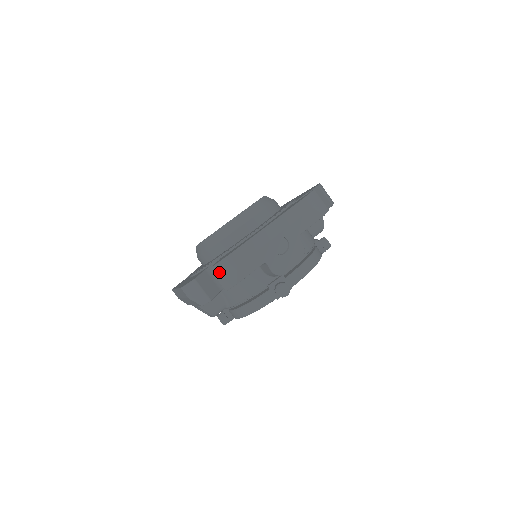
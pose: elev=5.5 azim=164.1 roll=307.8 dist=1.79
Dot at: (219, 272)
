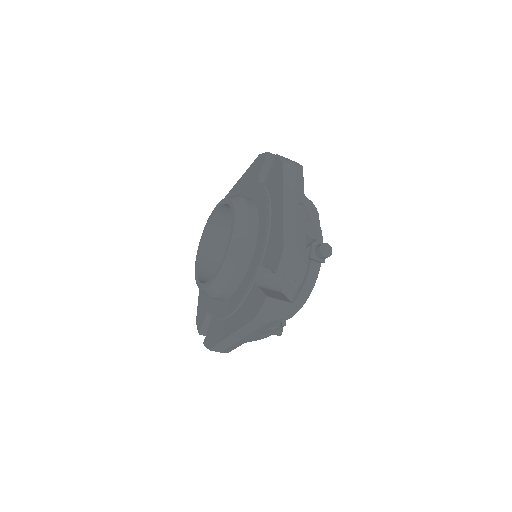
Dot at: (286, 269)
